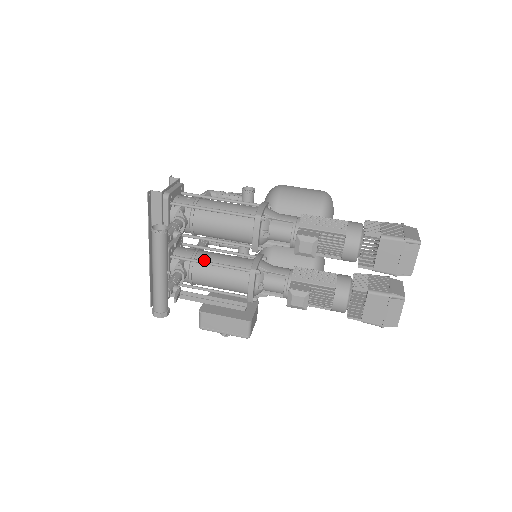
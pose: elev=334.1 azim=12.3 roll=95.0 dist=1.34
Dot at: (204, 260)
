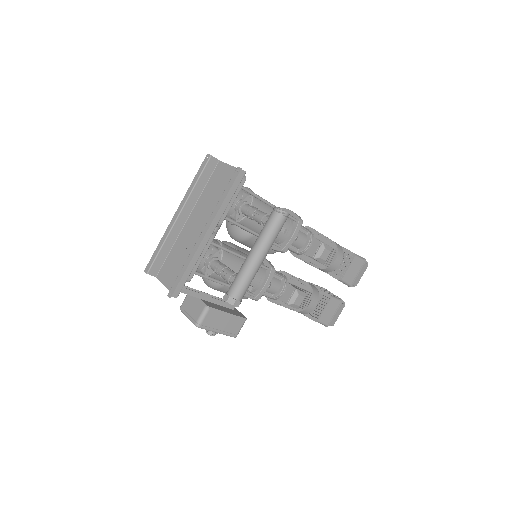
Dot at: occluded
